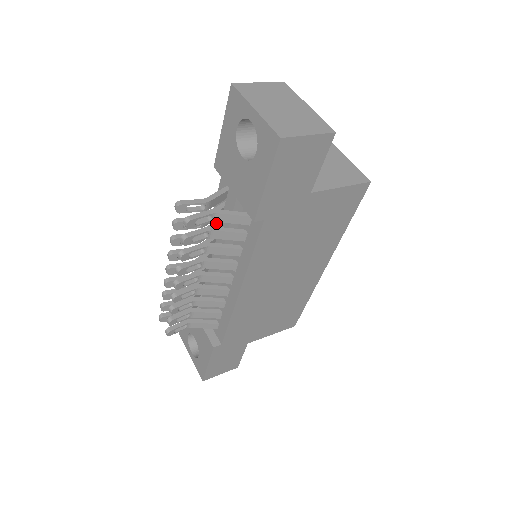
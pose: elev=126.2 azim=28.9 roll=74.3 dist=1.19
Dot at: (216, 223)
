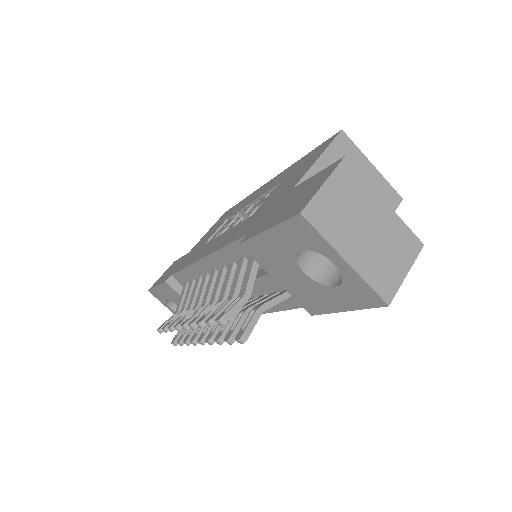
Dot at: (233, 275)
